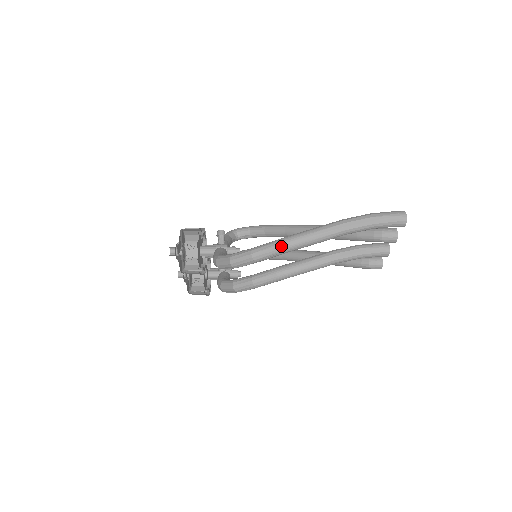
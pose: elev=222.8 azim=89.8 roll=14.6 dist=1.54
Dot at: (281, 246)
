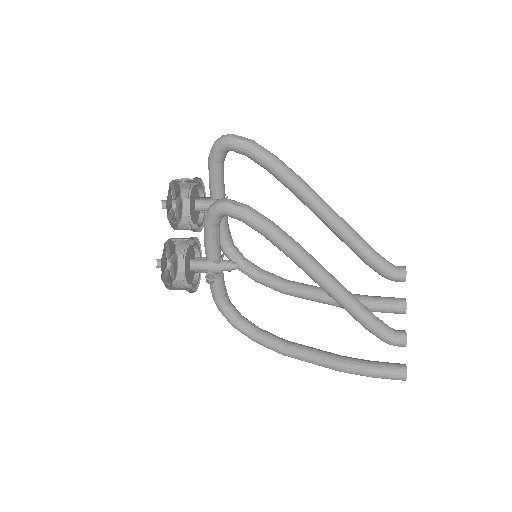
Dot at: occluded
